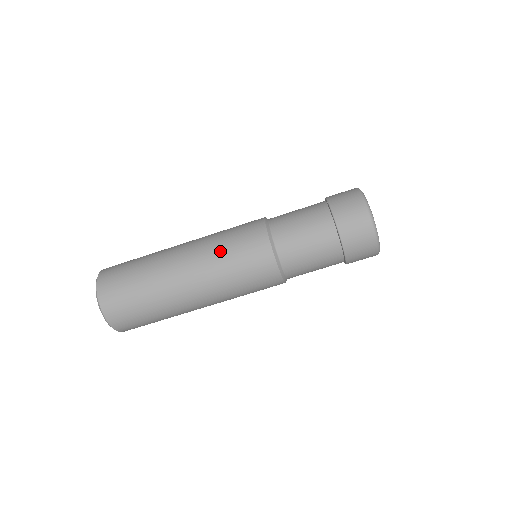
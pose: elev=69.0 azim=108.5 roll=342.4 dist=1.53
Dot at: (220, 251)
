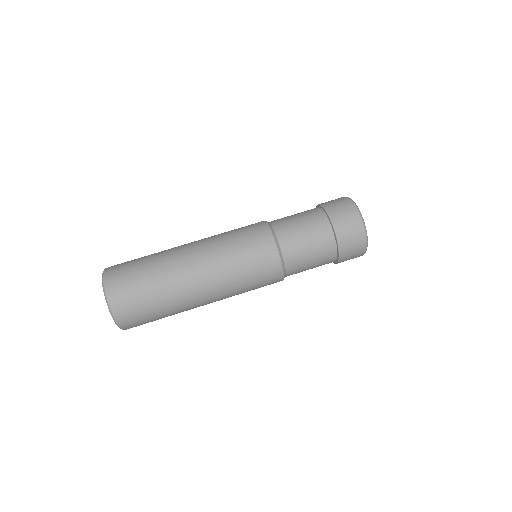
Dot at: (226, 240)
